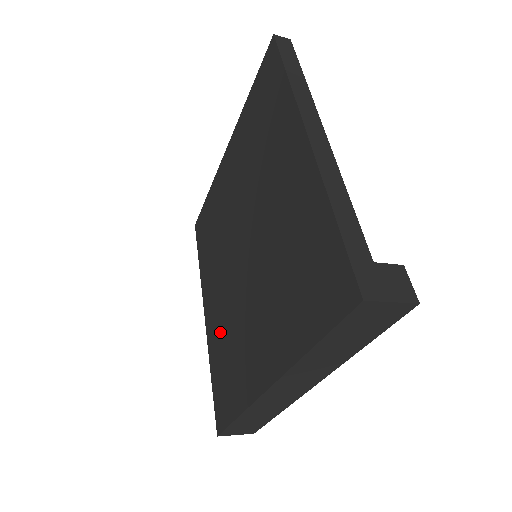
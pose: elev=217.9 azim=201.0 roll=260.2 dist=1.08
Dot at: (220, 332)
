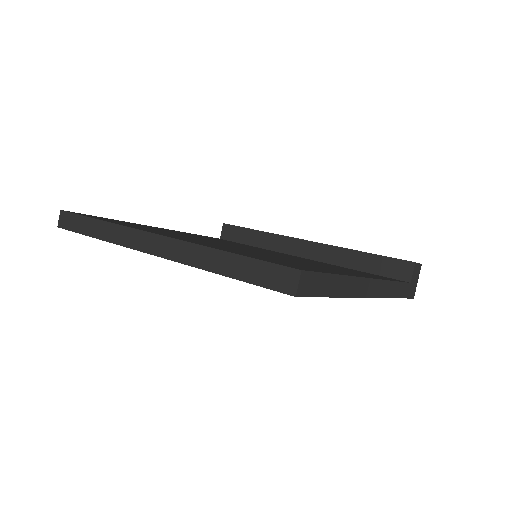
Dot at: occluded
